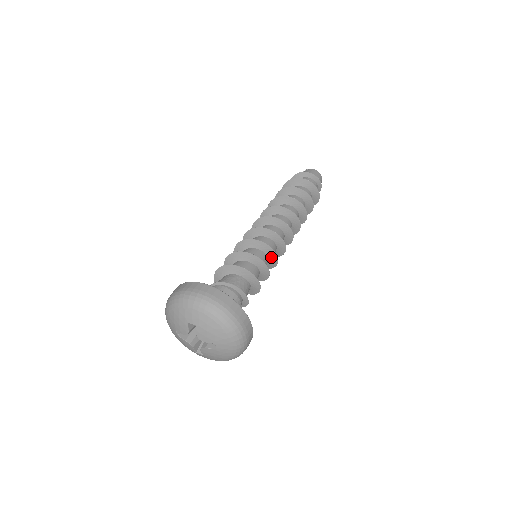
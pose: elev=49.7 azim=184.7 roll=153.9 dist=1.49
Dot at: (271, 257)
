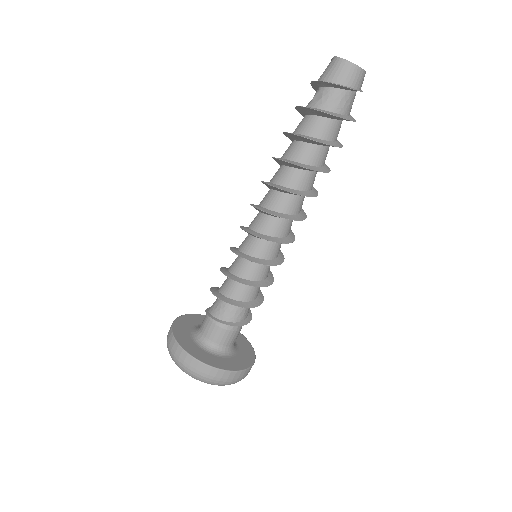
Dot at: (263, 263)
